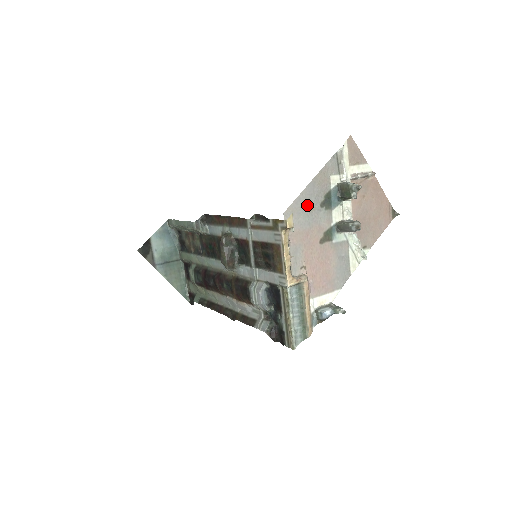
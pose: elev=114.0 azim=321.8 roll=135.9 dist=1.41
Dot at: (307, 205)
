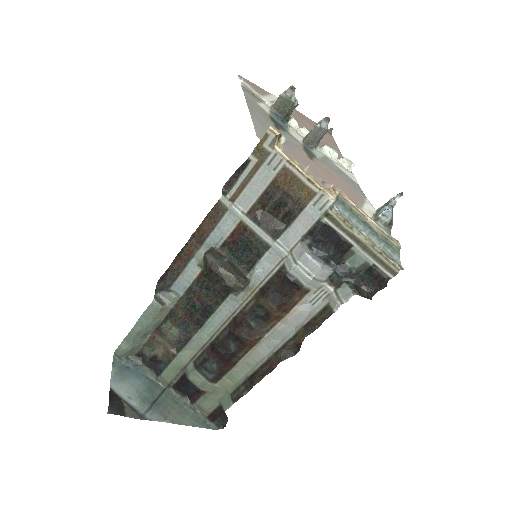
Dot at: (267, 129)
